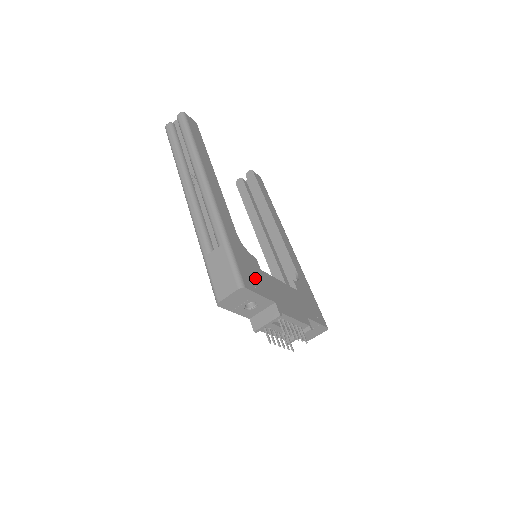
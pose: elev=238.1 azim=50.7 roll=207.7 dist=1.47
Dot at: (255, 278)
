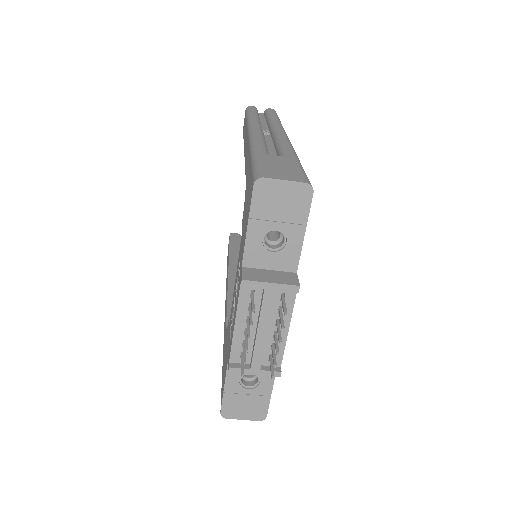
Dot at: occluded
